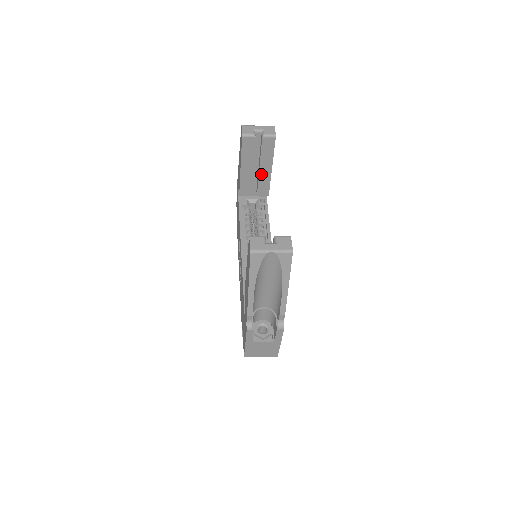
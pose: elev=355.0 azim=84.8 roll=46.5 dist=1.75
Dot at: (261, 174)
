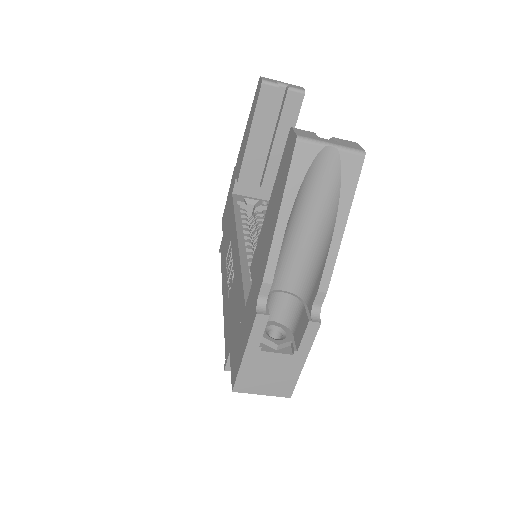
Dot at: (274, 152)
